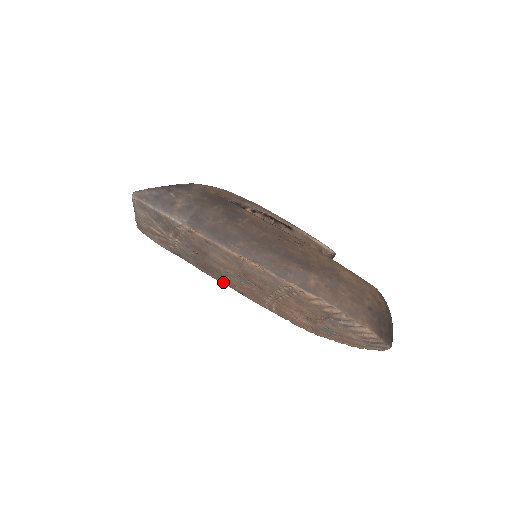
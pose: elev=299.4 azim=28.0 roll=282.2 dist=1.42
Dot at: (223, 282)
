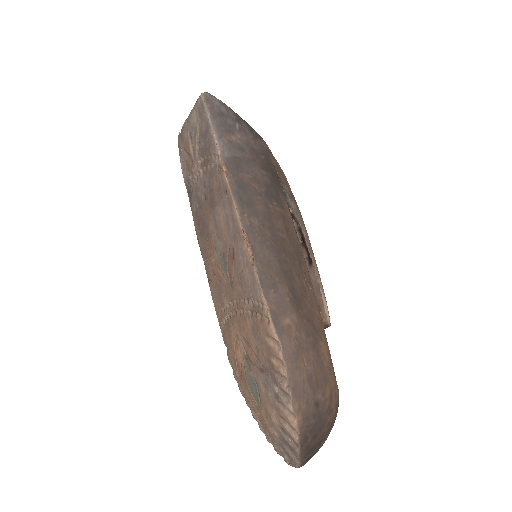
Dot at: (203, 253)
